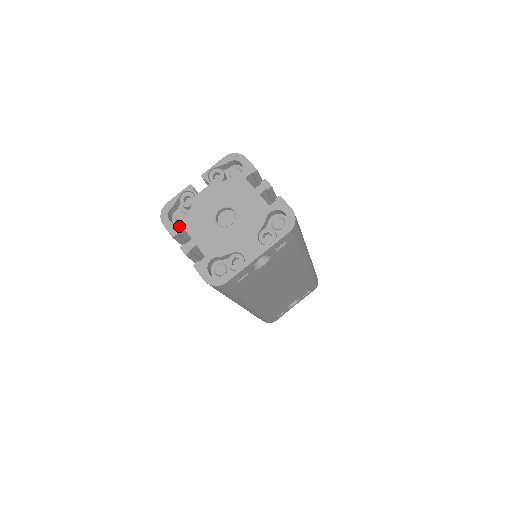
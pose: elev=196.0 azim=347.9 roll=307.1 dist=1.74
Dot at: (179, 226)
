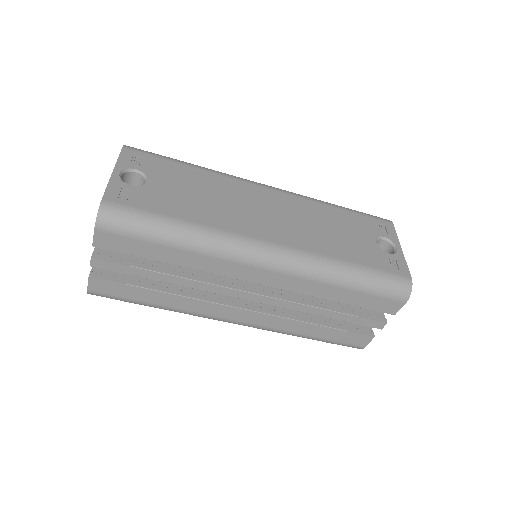
Dot at: (92, 270)
